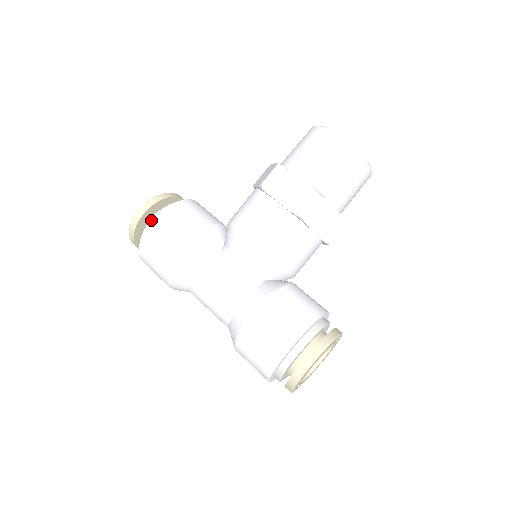
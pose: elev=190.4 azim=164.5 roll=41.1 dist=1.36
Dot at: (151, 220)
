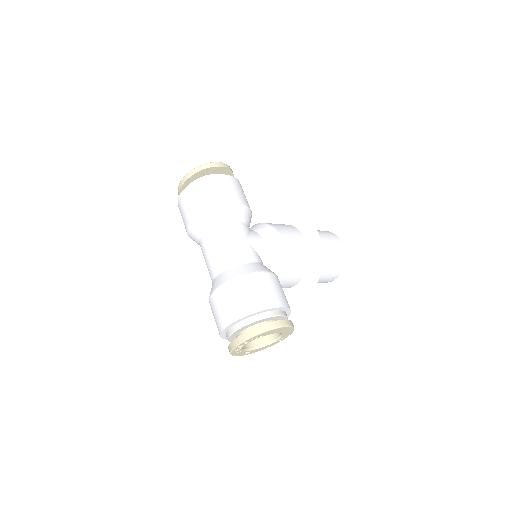
Dot at: occluded
